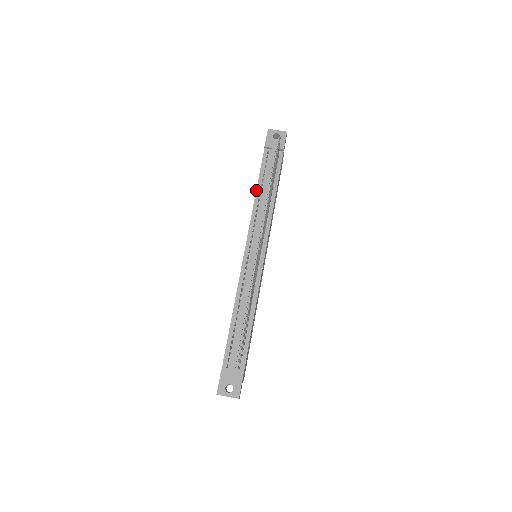
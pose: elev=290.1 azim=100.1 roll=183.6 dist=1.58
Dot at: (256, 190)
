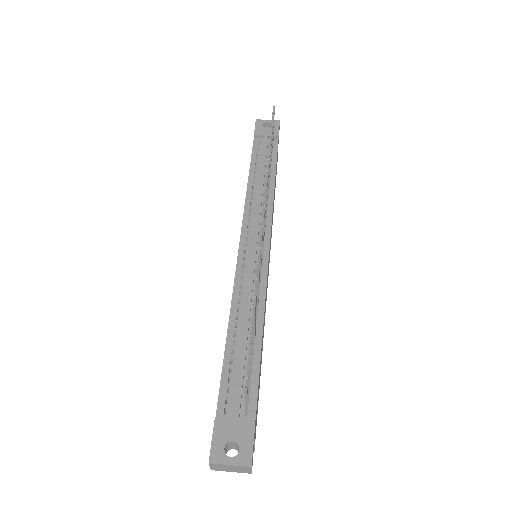
Dot at: (248, 178)
